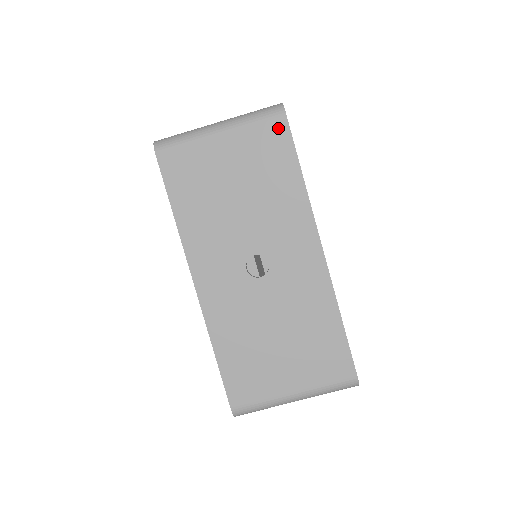
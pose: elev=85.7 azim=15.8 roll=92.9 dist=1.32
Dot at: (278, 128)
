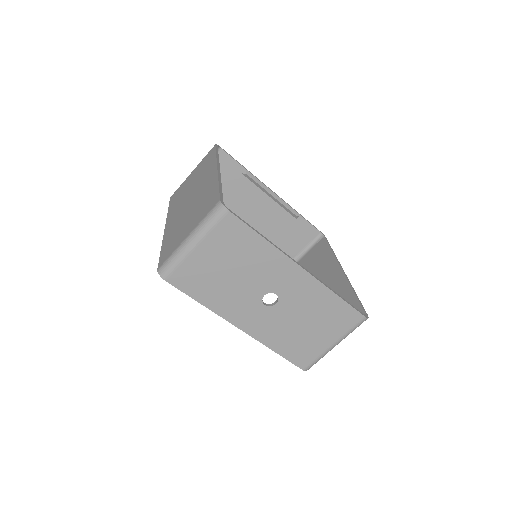
Dot at: (230, 222)
